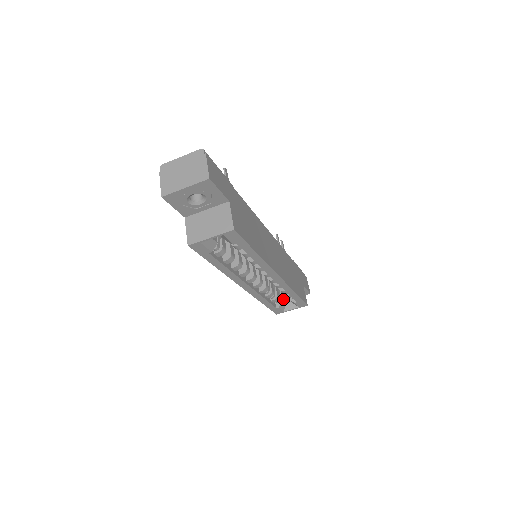
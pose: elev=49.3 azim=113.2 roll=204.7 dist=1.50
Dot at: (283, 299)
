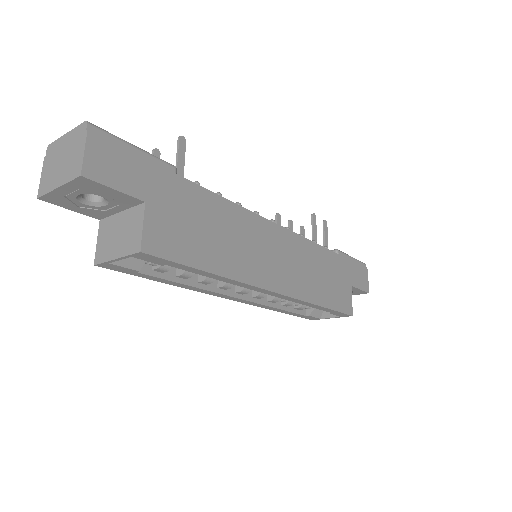
Dot at: occluded
